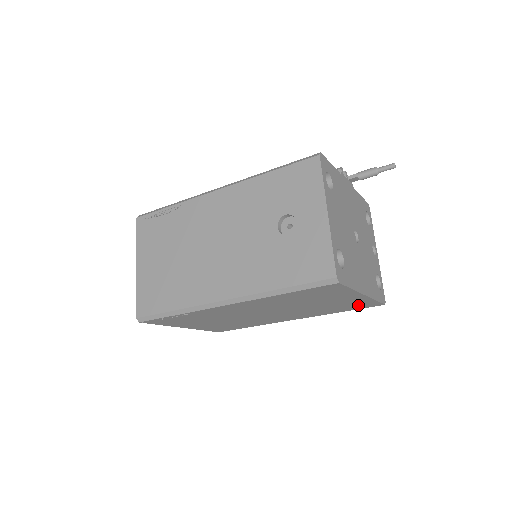
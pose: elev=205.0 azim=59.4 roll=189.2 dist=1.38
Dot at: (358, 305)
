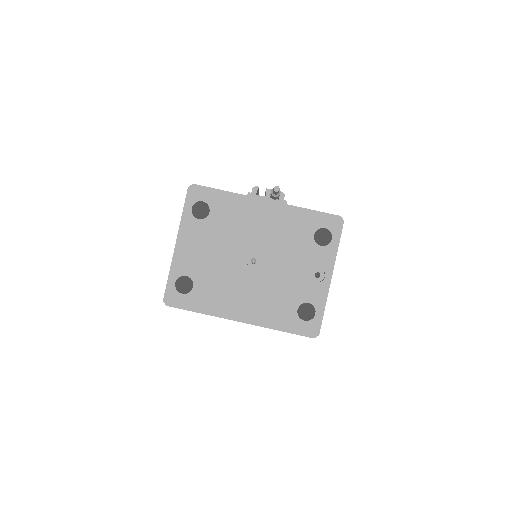
Dot at: occluded
